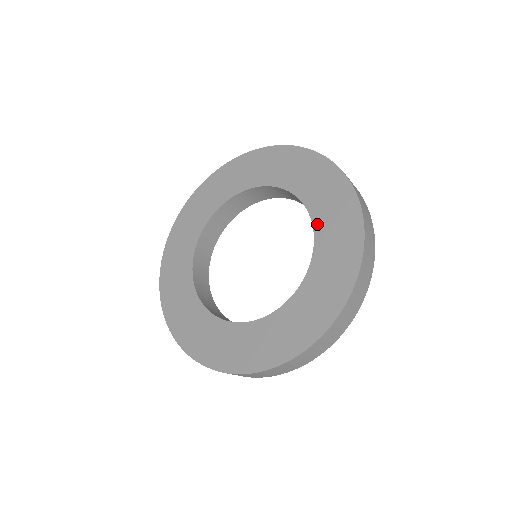
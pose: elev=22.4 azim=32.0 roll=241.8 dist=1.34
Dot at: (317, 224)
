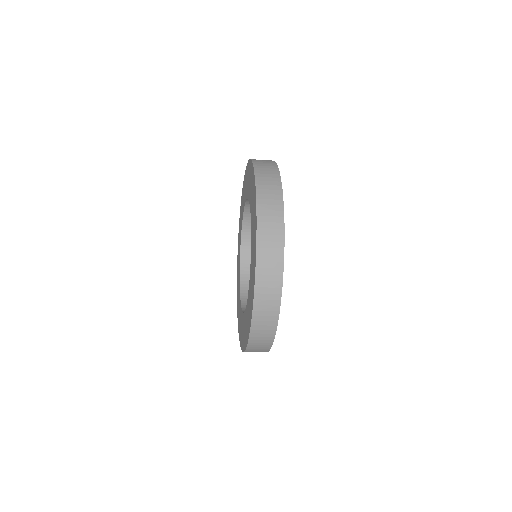
Dot at: (248, 196)
